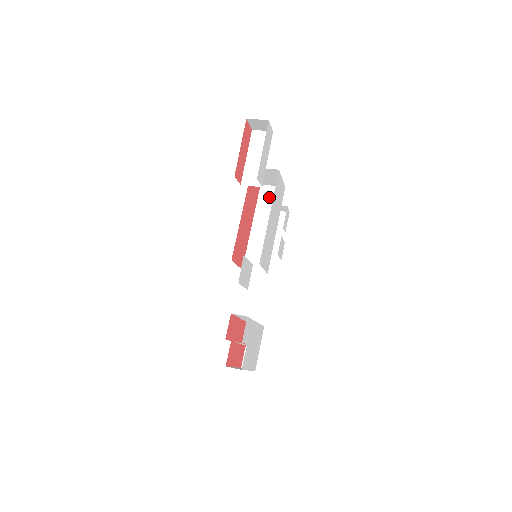
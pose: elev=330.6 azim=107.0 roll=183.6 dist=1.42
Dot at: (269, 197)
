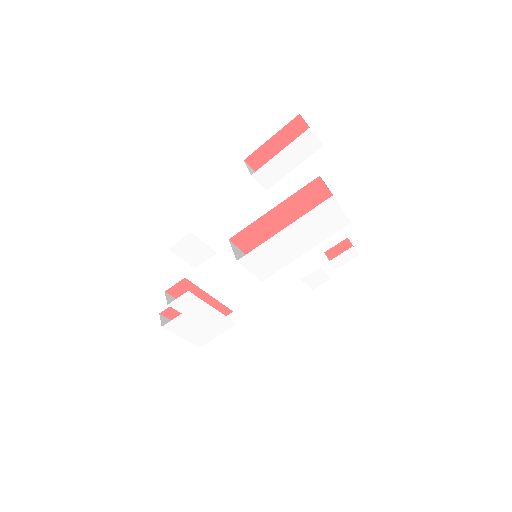
Dot at: occluded
